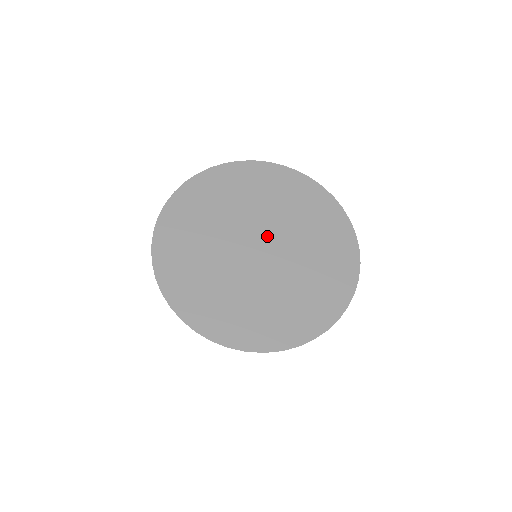
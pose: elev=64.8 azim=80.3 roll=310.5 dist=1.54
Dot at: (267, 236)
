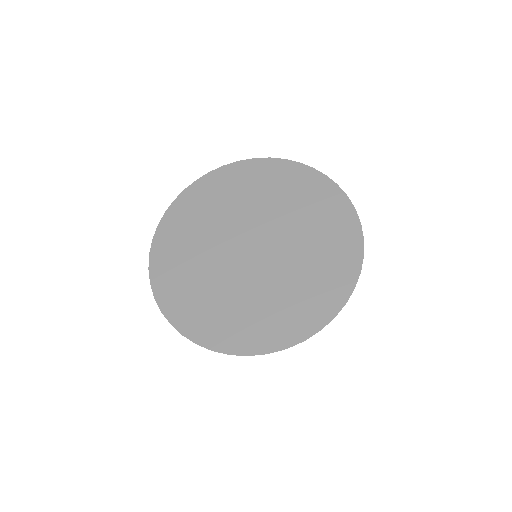
Dot at: (257, 232)
